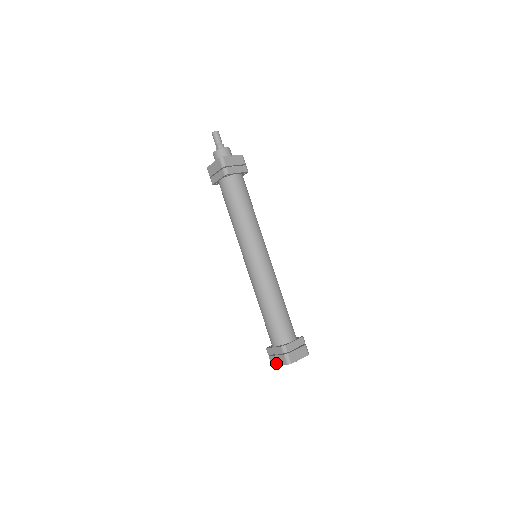
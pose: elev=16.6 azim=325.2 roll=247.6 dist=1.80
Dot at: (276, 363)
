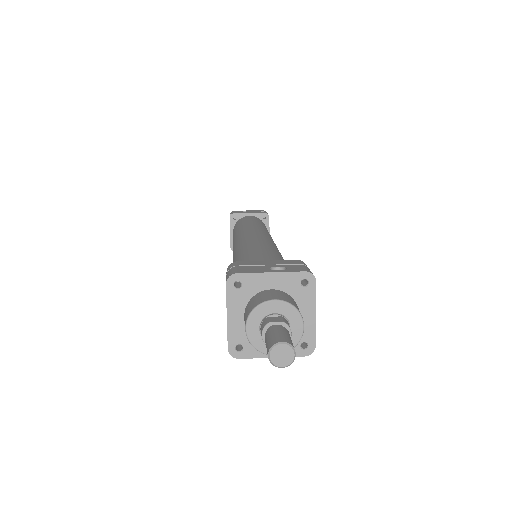
Dot at: occluded
